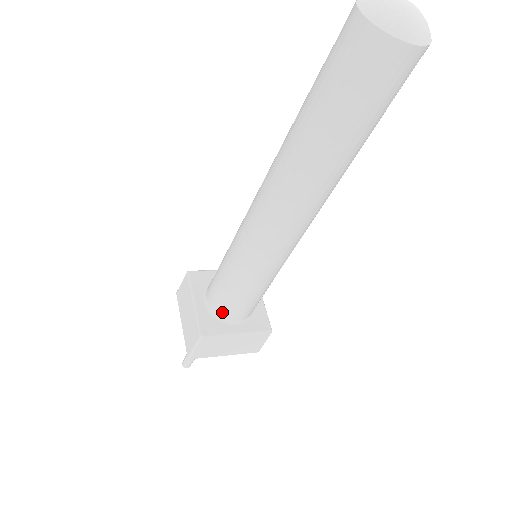
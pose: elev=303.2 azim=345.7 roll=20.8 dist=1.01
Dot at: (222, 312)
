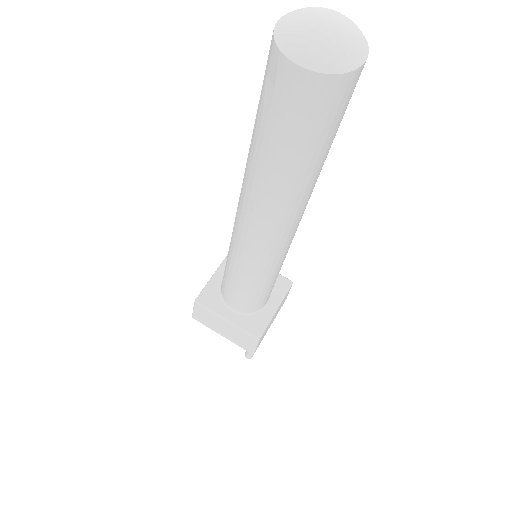
Dot at: (255, 308)
